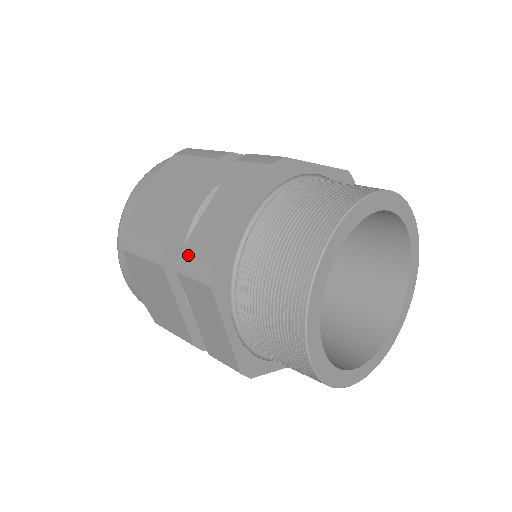
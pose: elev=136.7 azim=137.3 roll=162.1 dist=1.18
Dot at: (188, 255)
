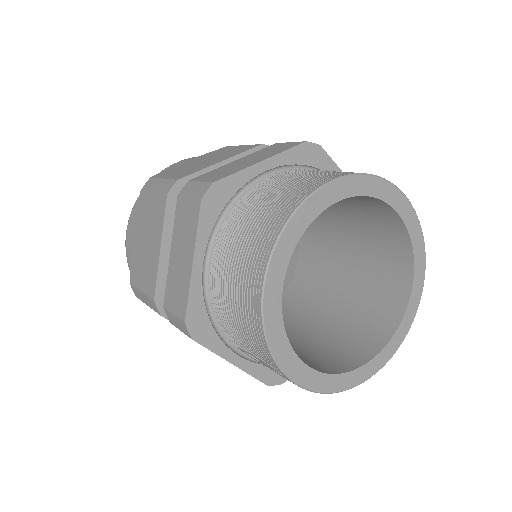
Dot at: (168, 310)
